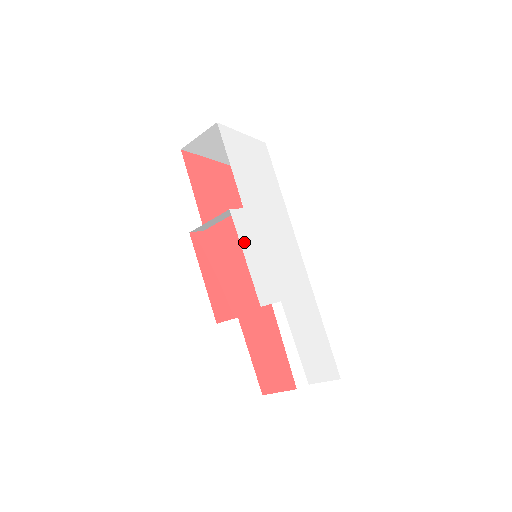
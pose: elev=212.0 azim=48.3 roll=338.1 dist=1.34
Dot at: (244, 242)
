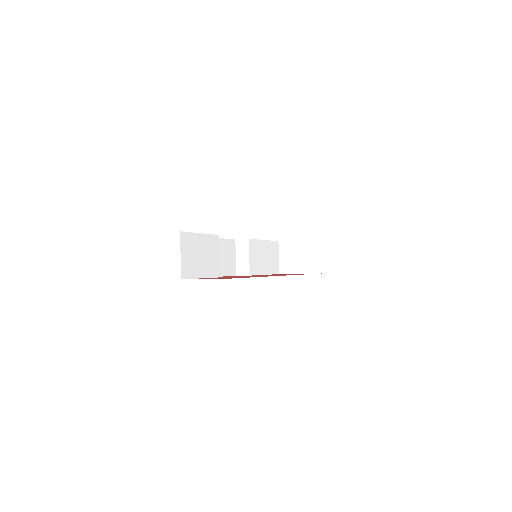
Dot at: occluded
